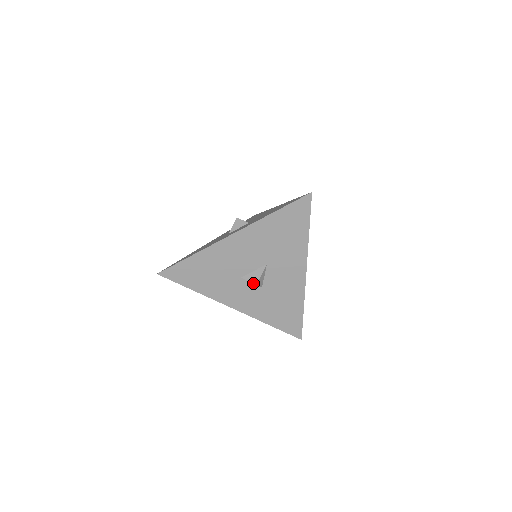
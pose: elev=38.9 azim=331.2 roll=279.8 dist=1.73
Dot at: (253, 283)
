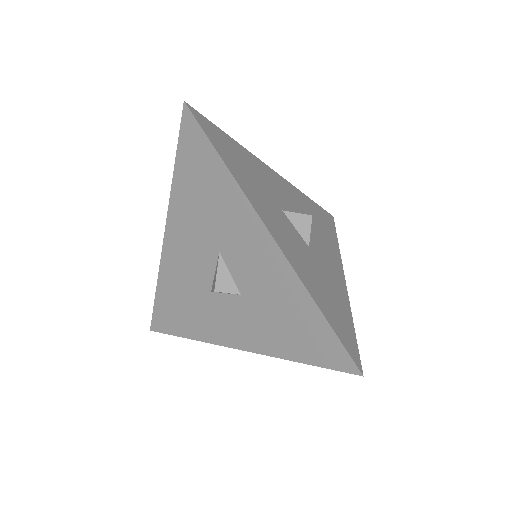
Dot at: (213, 291)
